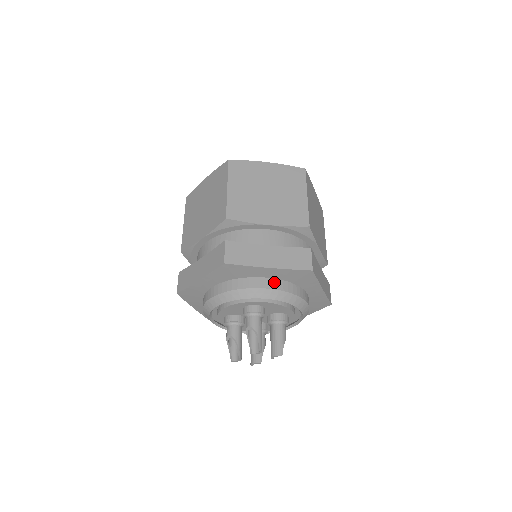
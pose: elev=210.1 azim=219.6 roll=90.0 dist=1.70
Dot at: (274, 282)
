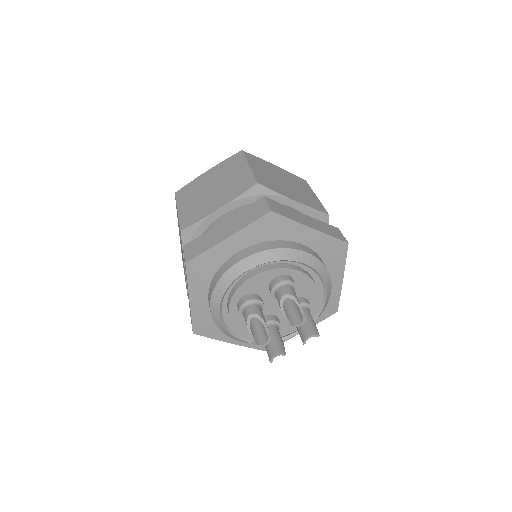
Dot at: (310, 250)
